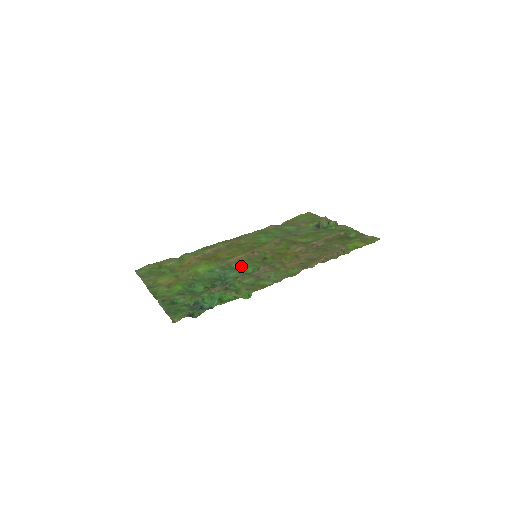
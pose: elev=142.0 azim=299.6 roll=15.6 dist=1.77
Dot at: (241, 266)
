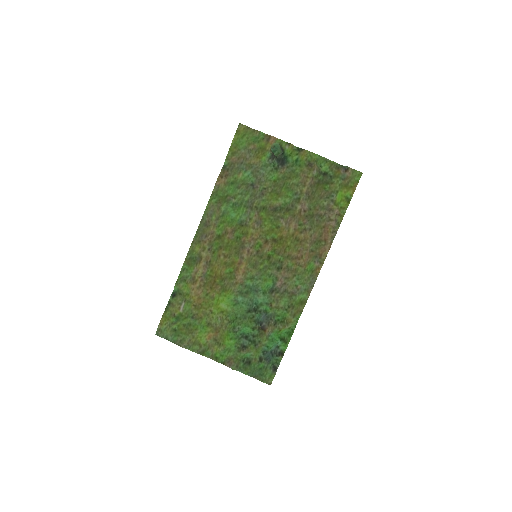
Dot at: (258, 283)
